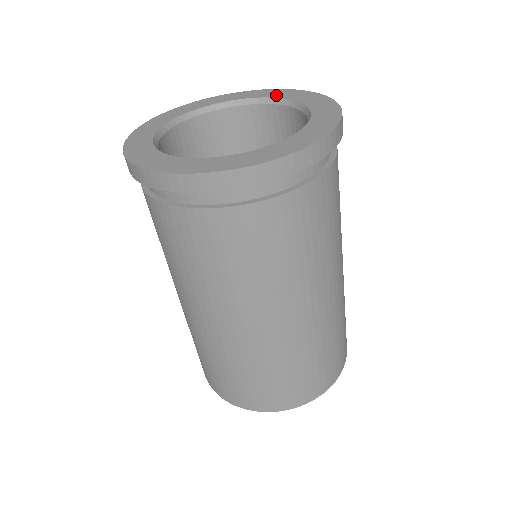
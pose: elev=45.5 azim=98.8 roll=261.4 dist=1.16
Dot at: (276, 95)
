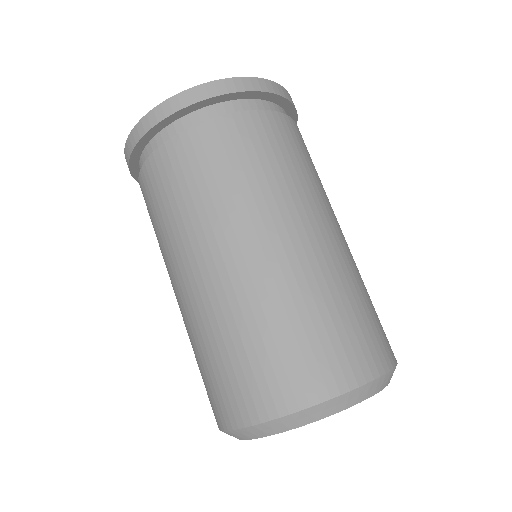
Dot at: occluded
